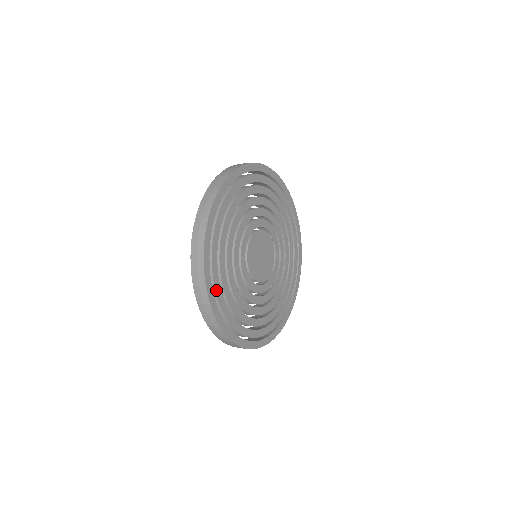
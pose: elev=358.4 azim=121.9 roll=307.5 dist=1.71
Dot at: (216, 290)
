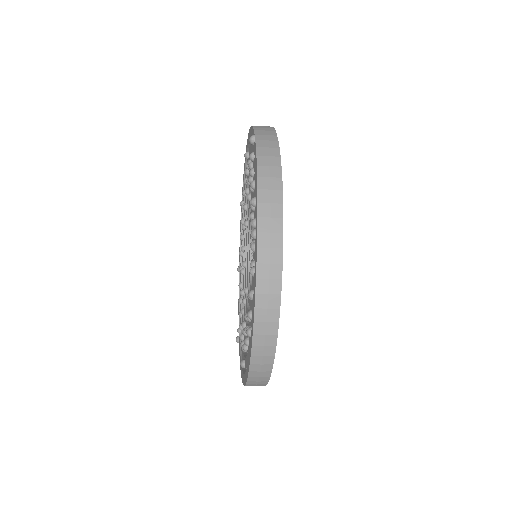
Dot at: occluded
